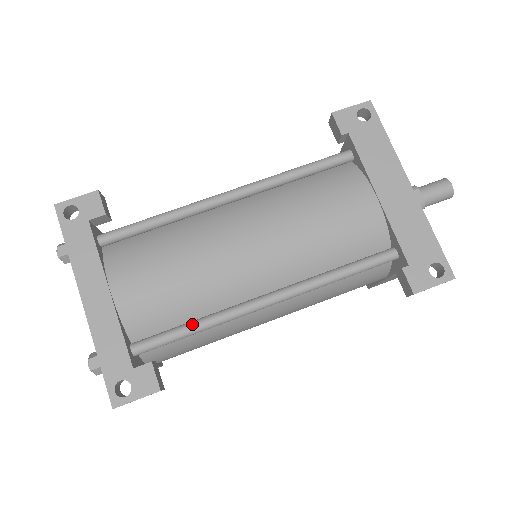
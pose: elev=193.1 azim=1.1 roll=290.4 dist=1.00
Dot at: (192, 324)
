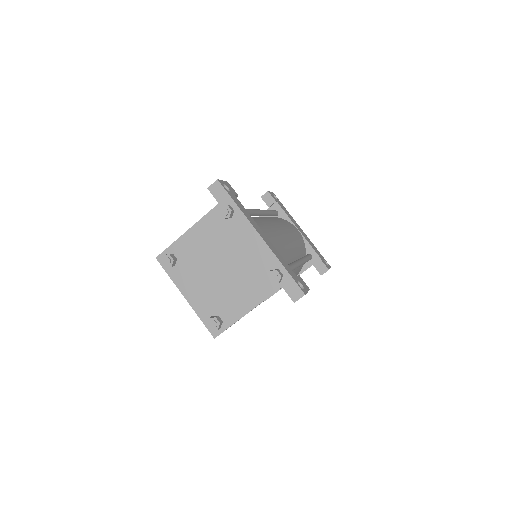
Dot at: (290, 265)
